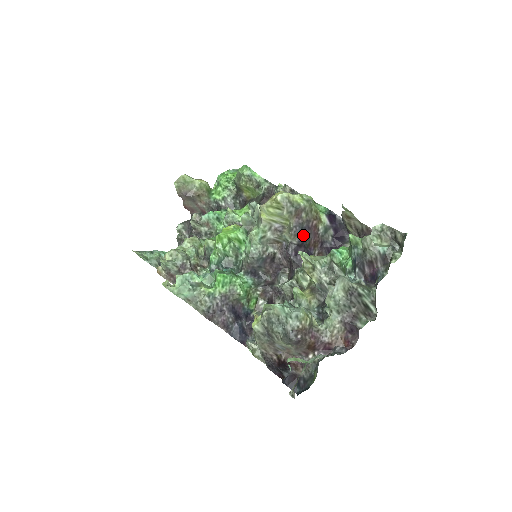
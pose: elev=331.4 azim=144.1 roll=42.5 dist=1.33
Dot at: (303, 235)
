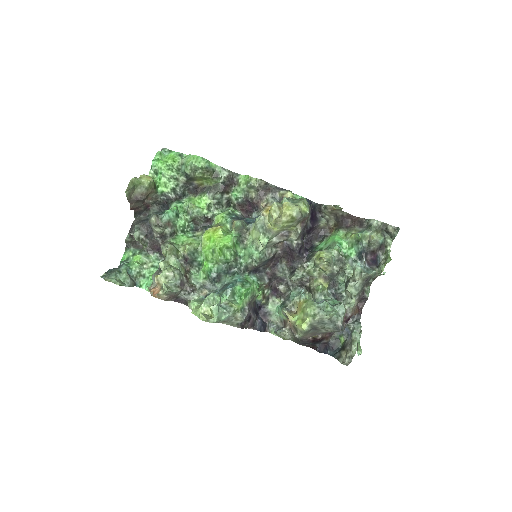
Dot at: (304, 233)
